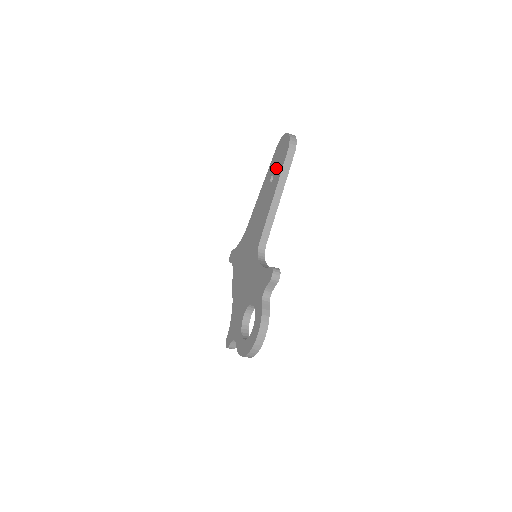
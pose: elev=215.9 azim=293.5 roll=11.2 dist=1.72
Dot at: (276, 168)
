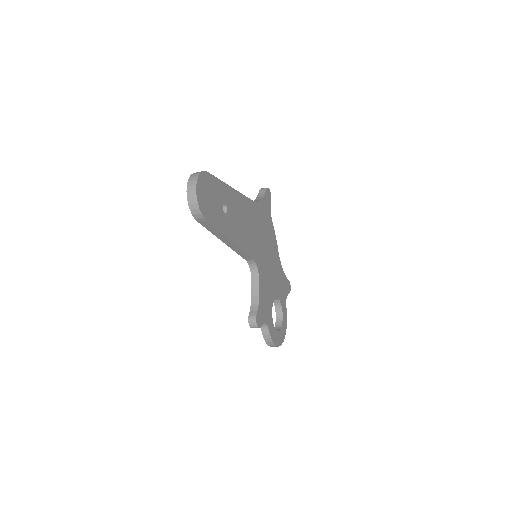
Dot at: occluded
